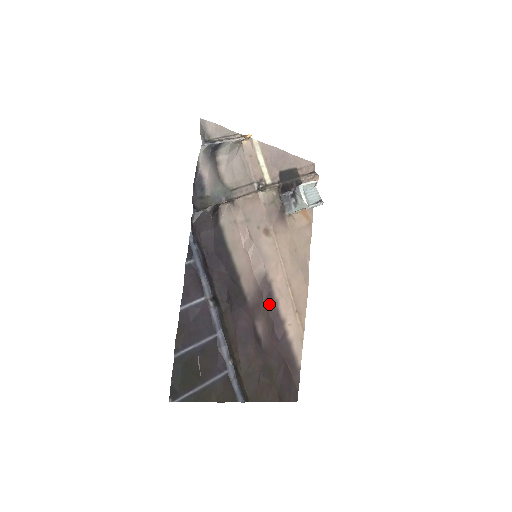
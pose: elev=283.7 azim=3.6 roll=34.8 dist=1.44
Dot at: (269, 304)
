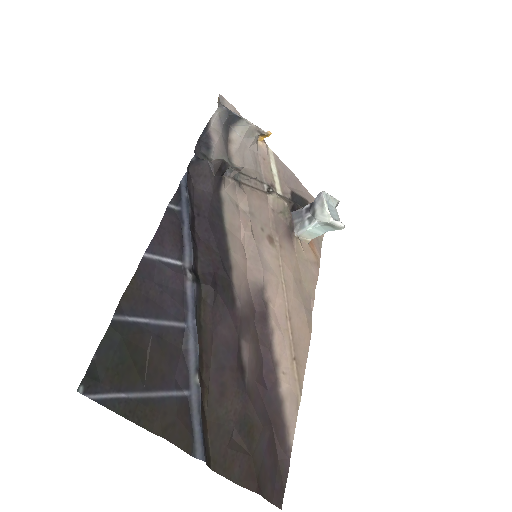
Dot at: (261, 330)
